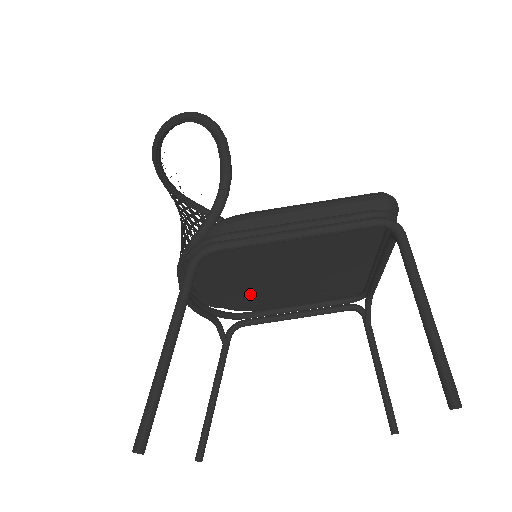
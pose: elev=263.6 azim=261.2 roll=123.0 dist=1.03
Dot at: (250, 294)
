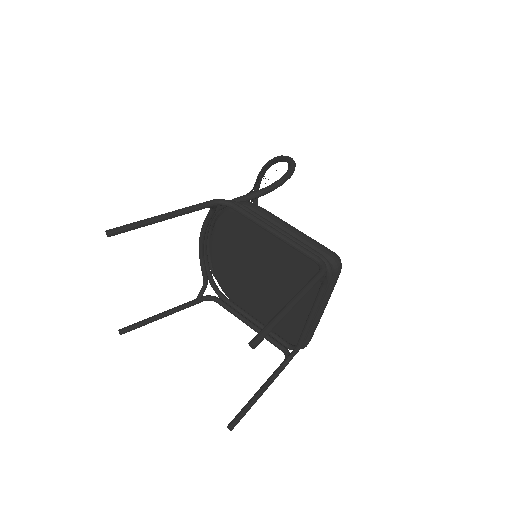
Dot at: (235, 277)
